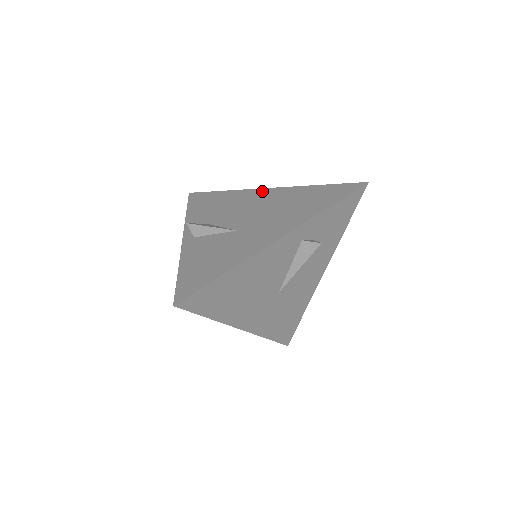
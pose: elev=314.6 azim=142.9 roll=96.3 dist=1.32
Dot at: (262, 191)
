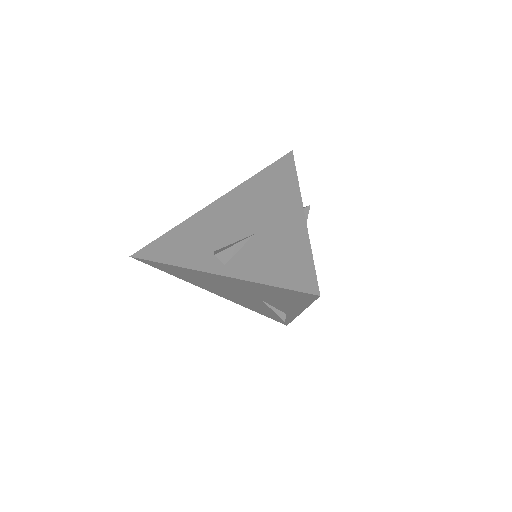
Dot at: (214, 206)
